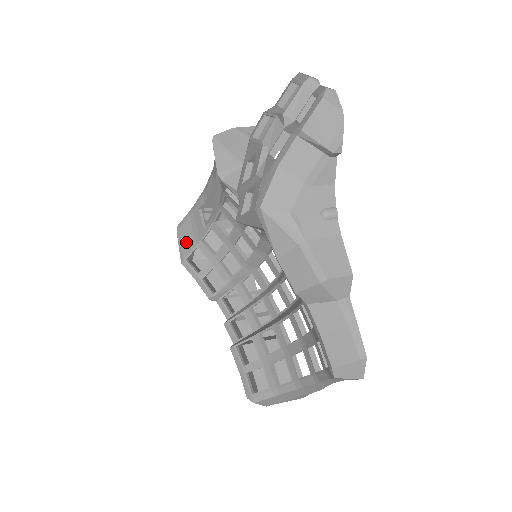
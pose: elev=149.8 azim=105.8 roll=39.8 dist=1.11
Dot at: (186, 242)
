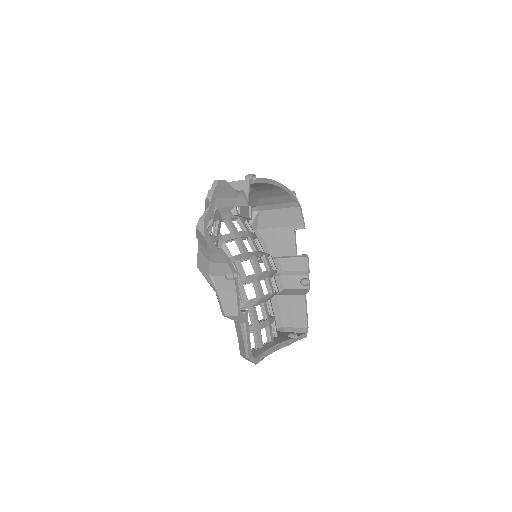
Dot at: occluded
